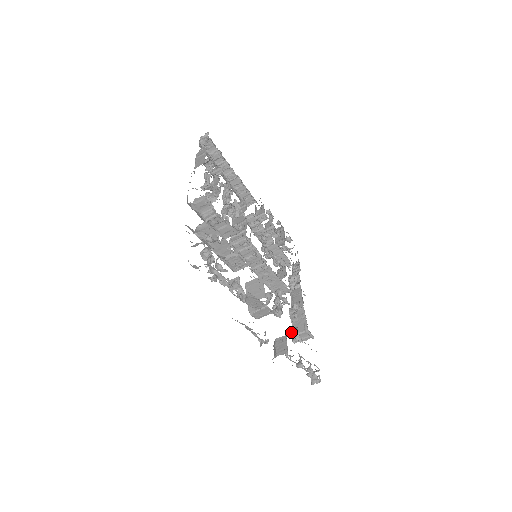
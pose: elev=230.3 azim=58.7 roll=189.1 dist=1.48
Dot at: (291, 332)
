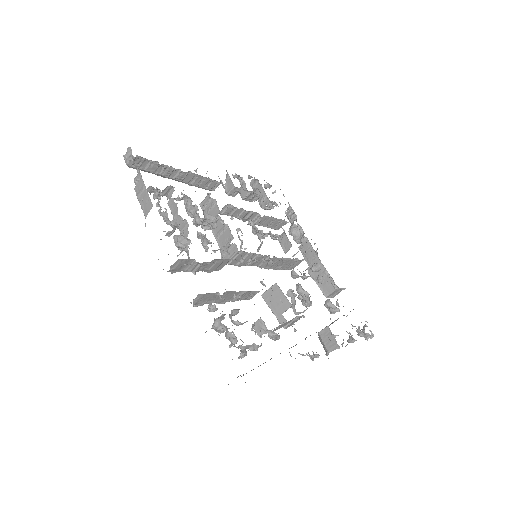
Dot at: (326, 307)
